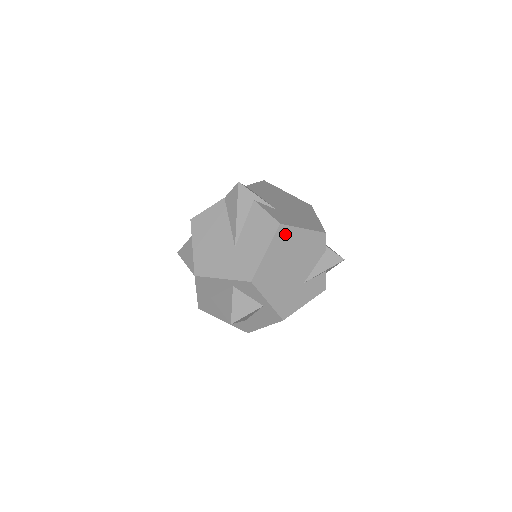
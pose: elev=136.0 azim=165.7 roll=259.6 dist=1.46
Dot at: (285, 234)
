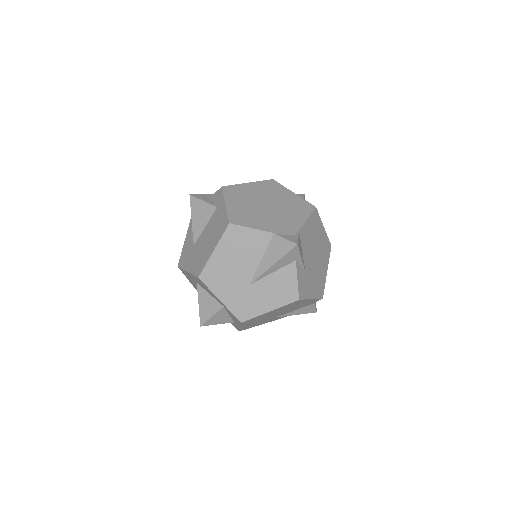
Dot at: (295, 303)
